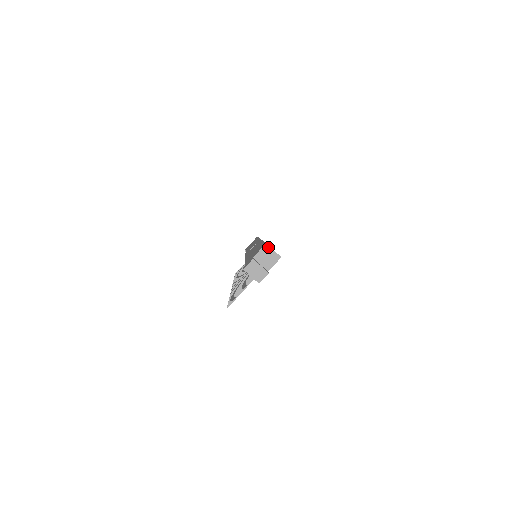
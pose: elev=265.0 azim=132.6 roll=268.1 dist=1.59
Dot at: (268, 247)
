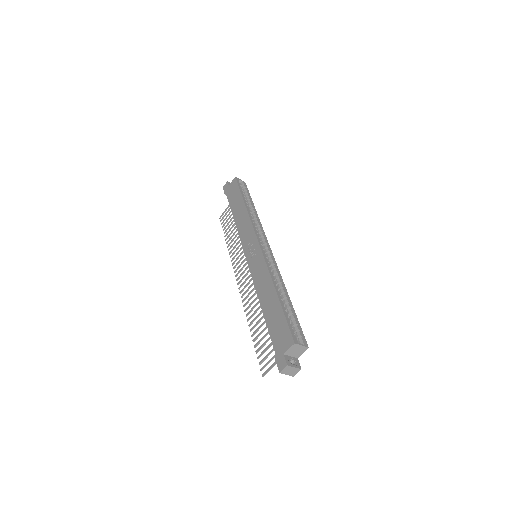
Dot at: (297, 345)
